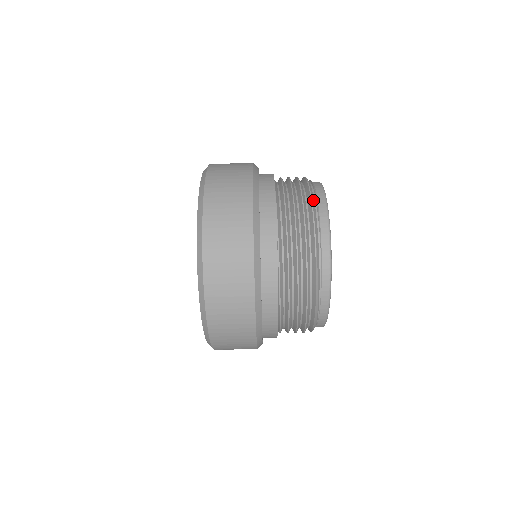
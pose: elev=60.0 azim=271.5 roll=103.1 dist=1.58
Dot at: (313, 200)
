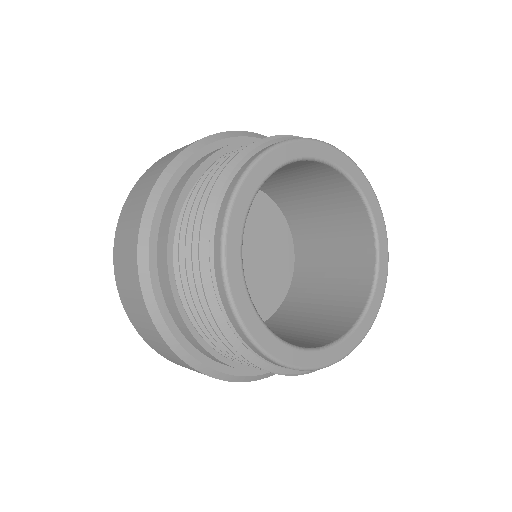
Dot at: (219, 317)
